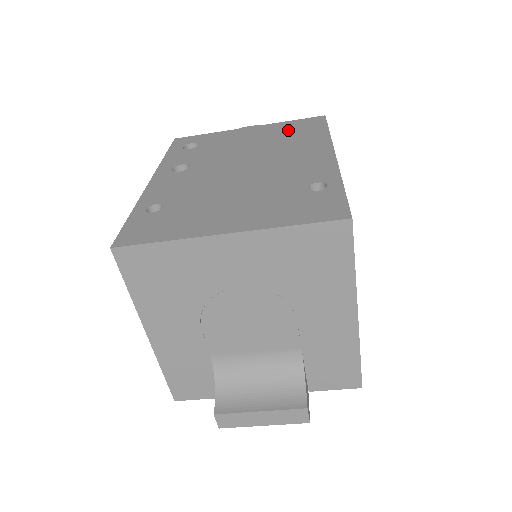
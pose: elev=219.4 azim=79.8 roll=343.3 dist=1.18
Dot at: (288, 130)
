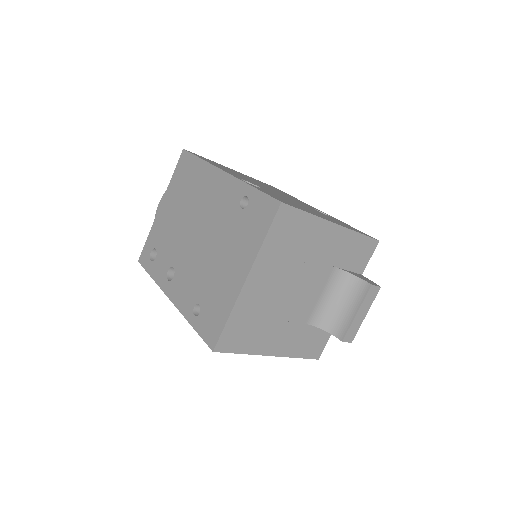
Dot at: (181, 183)
